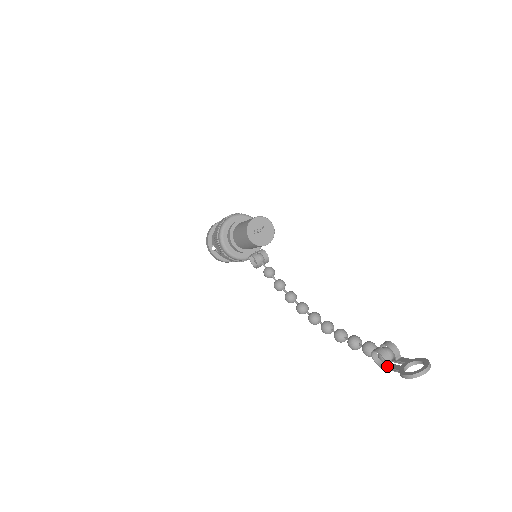
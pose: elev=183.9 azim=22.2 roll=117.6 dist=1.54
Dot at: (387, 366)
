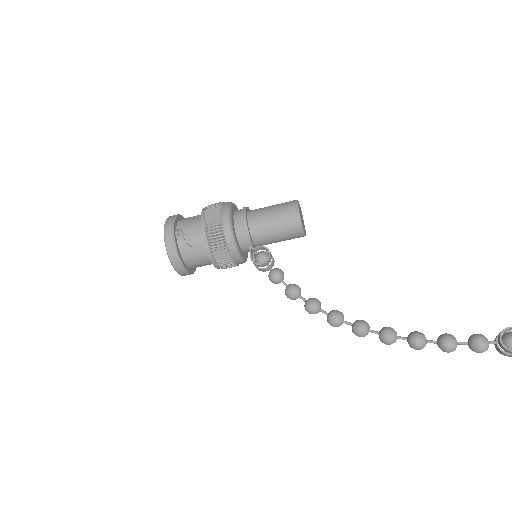
Dot at: out of frame
